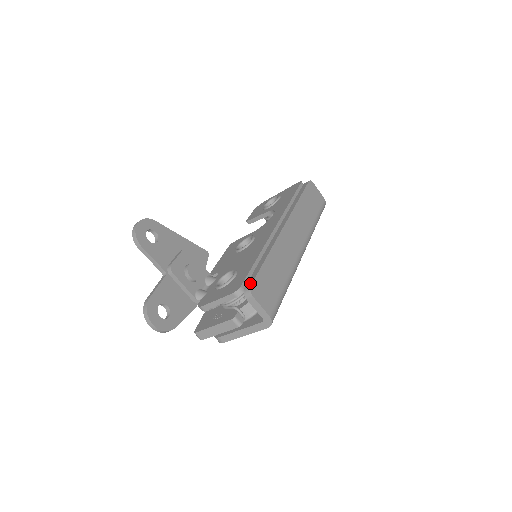
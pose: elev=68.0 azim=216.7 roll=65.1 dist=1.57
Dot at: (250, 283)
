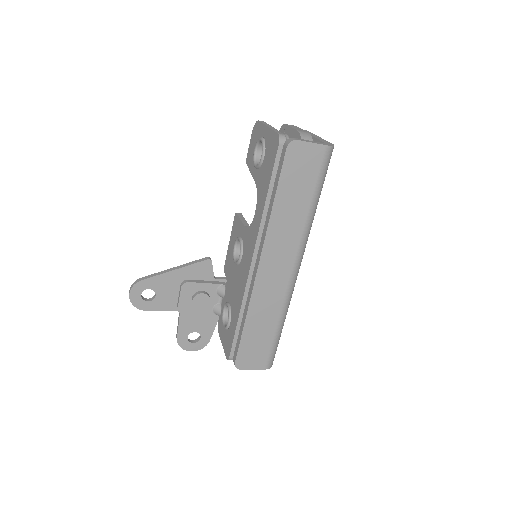
Dot at: (234, 359)
